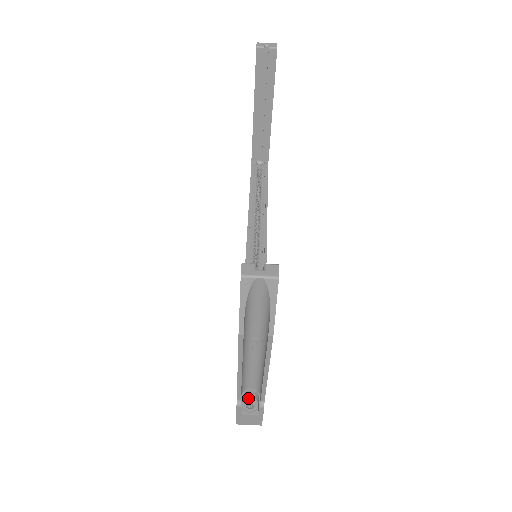
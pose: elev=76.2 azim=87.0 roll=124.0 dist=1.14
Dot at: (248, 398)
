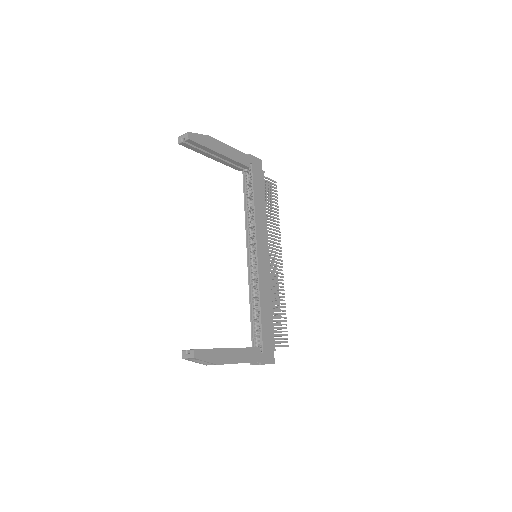
Dot at: occluded
